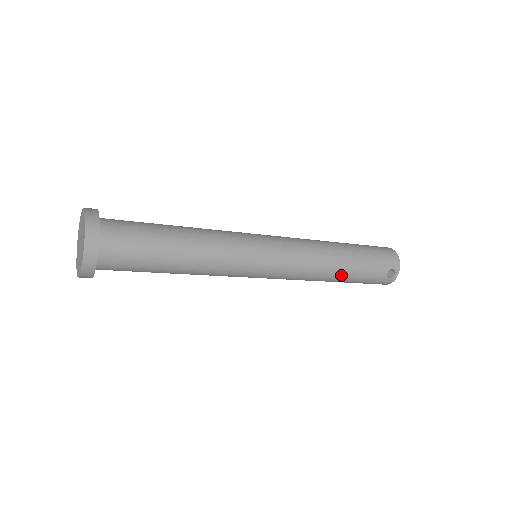
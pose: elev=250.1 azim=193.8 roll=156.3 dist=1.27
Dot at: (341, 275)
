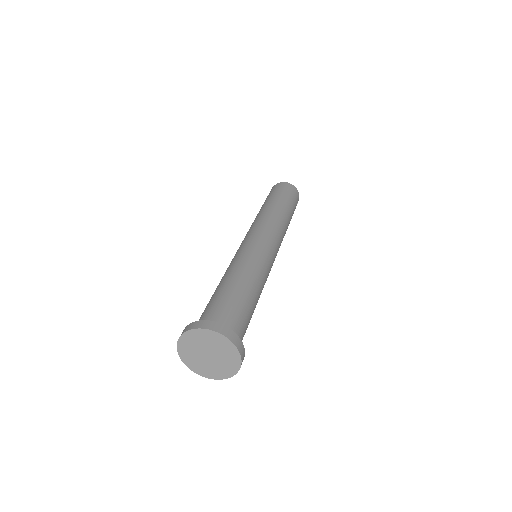
Dot at: occluded
